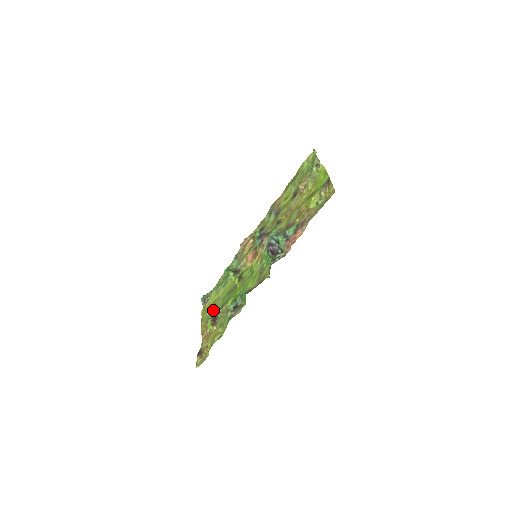
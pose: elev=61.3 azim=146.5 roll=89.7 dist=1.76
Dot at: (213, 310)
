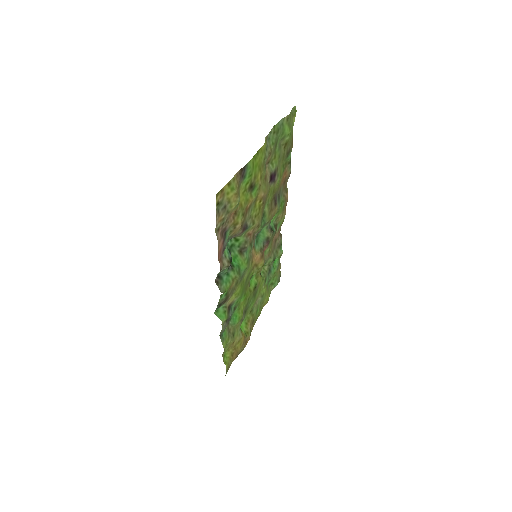
Dot at: (253, 311)
